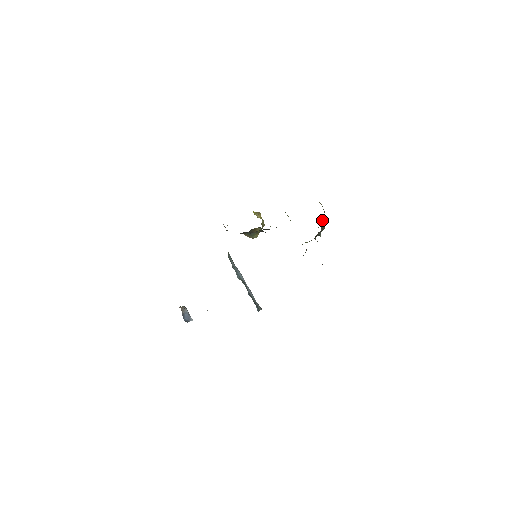
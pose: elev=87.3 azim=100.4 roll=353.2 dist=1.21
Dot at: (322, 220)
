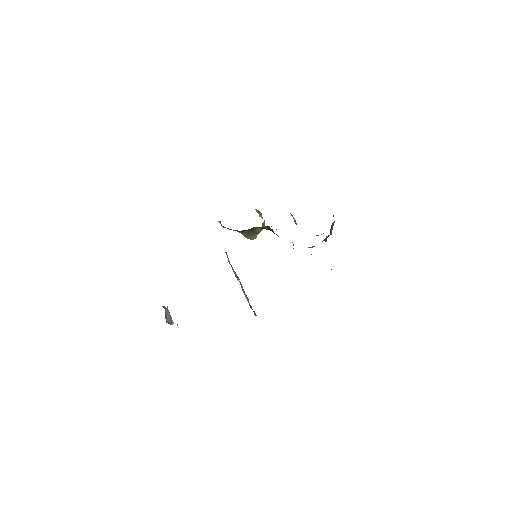
Dot at: (332, 223)
